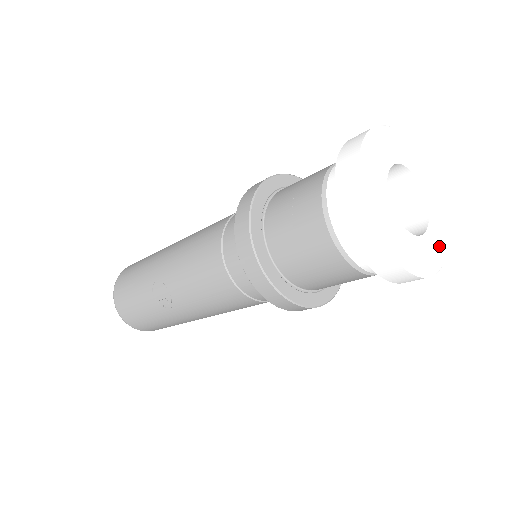
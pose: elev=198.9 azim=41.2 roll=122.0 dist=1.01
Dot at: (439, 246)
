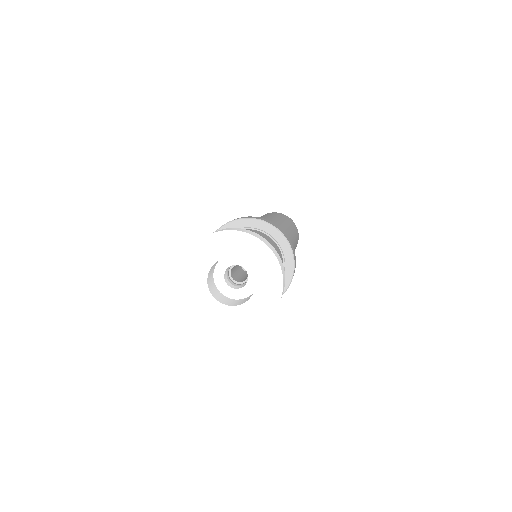
Dot at: (245, 320)
